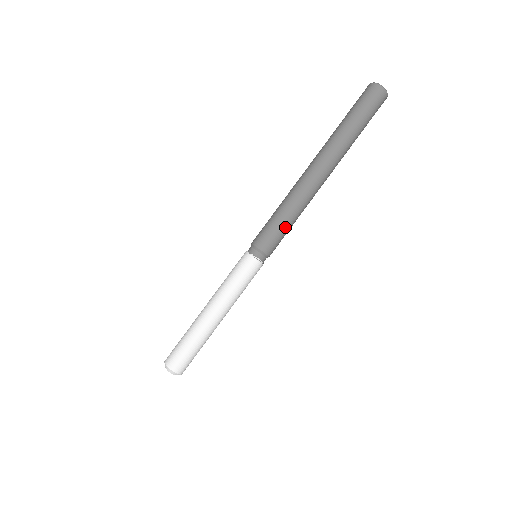
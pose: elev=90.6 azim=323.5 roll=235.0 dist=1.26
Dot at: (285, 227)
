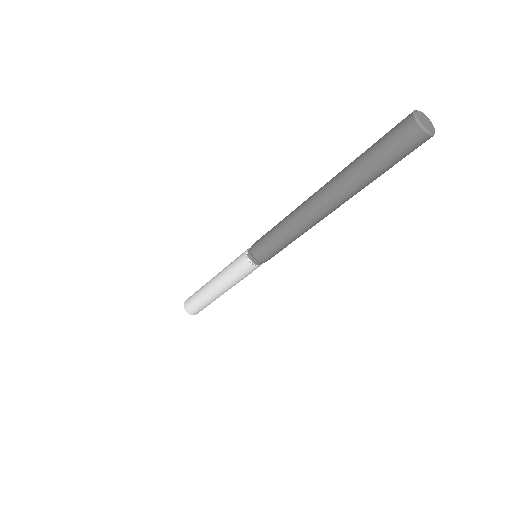
Dot at: (285, 247)
